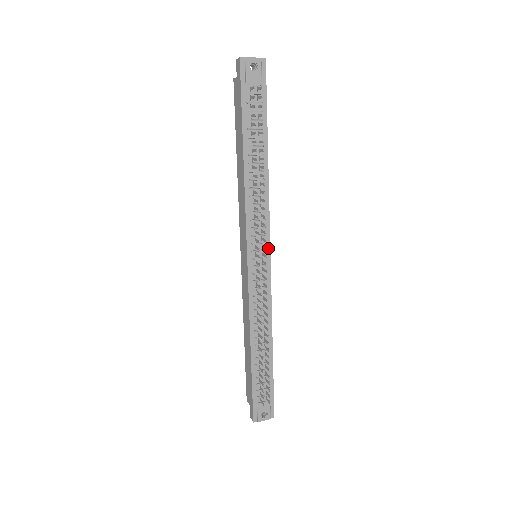
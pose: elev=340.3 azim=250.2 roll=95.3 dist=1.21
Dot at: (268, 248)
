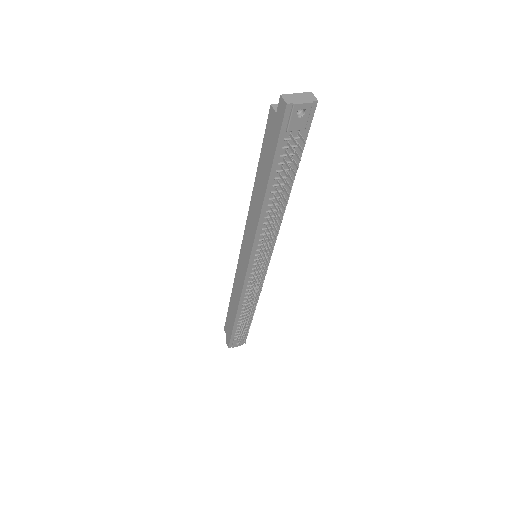
Dot at: (270, 255)
